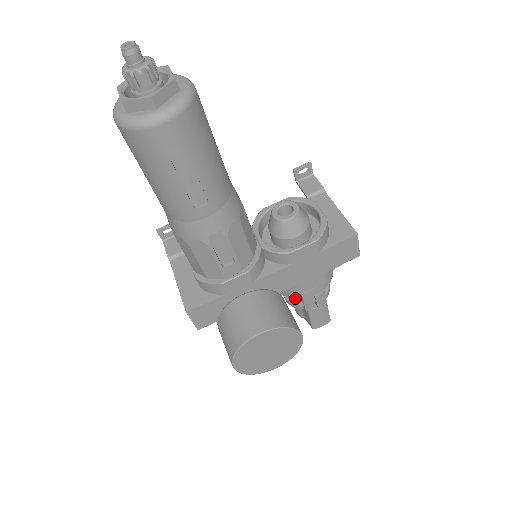
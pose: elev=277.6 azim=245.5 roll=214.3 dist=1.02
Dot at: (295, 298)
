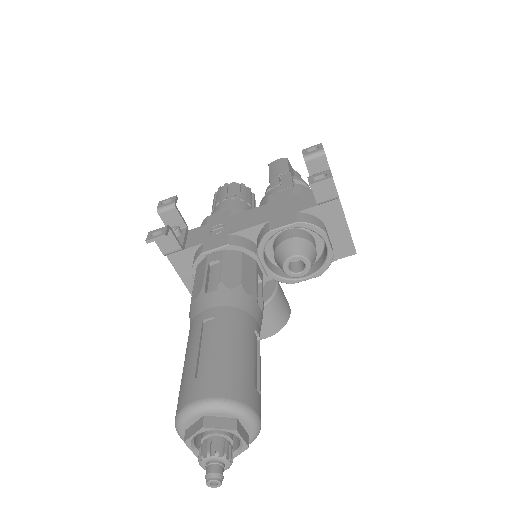
Dot at: occluded
